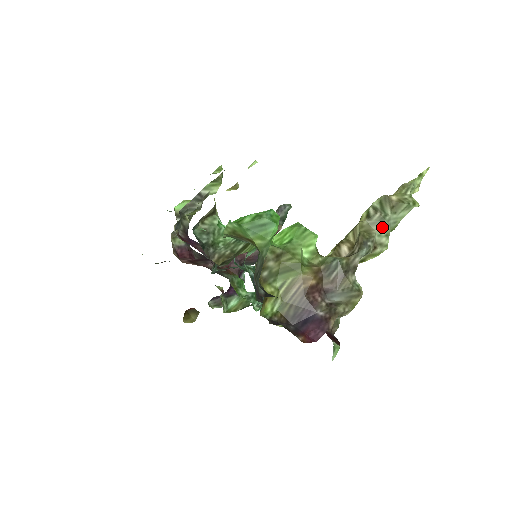
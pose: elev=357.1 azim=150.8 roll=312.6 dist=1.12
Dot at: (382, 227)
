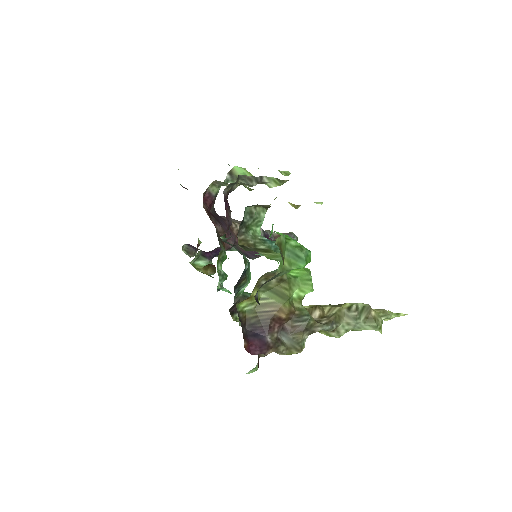
Dot at: (350, 323)
